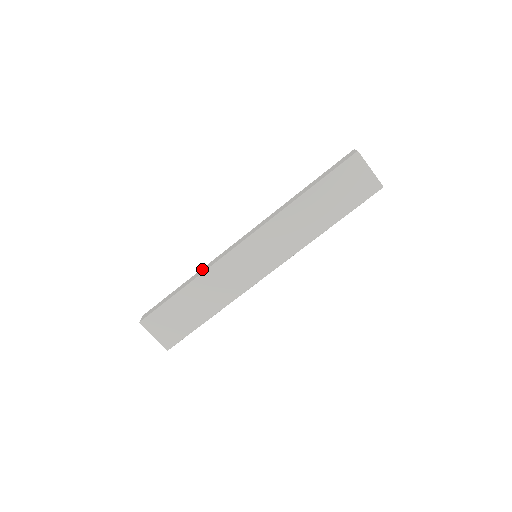
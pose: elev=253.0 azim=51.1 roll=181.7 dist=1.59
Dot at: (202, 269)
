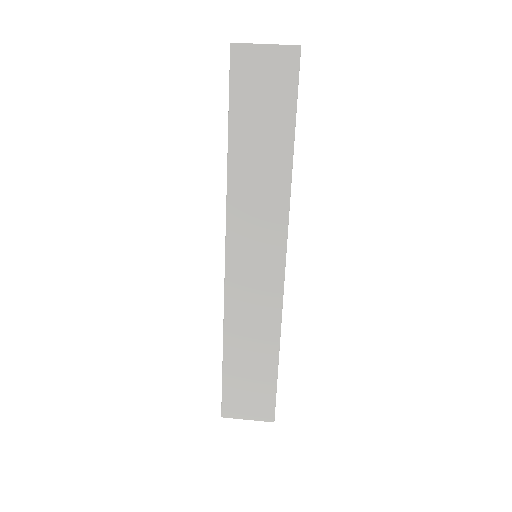
Dot at: occluded
